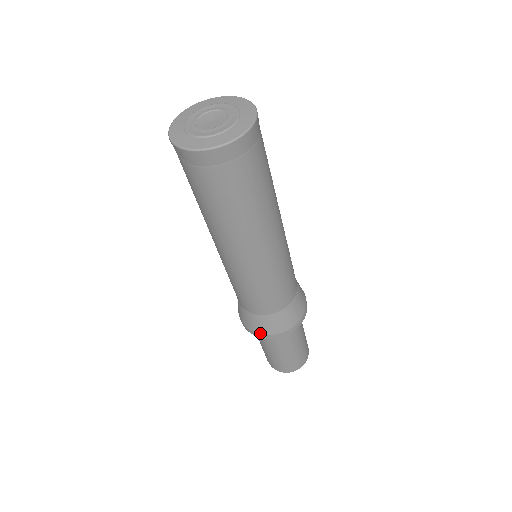
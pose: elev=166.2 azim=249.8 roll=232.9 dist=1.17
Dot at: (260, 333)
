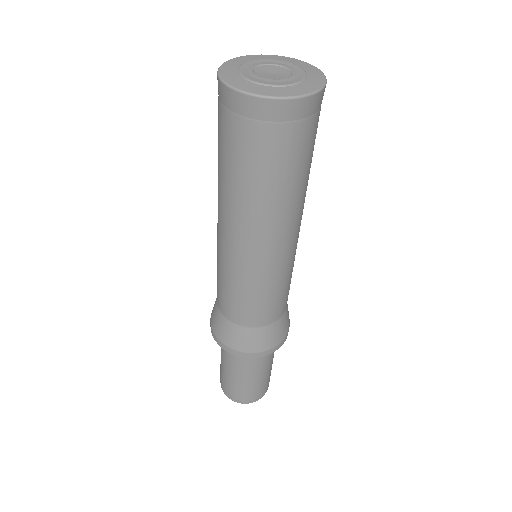
Dot at: (212, 326)
